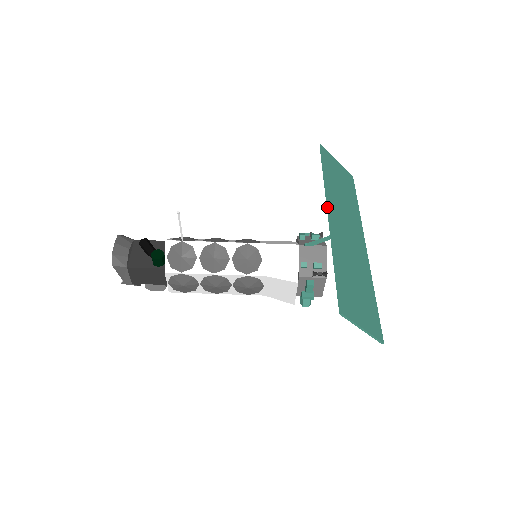
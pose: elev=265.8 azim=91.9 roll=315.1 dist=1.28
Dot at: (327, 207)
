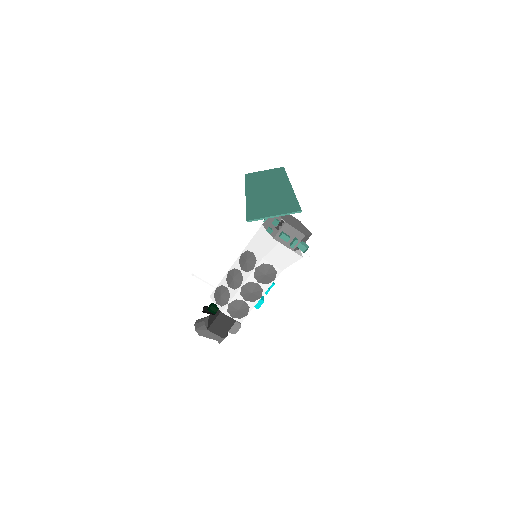
Dot at: (245, 192)
